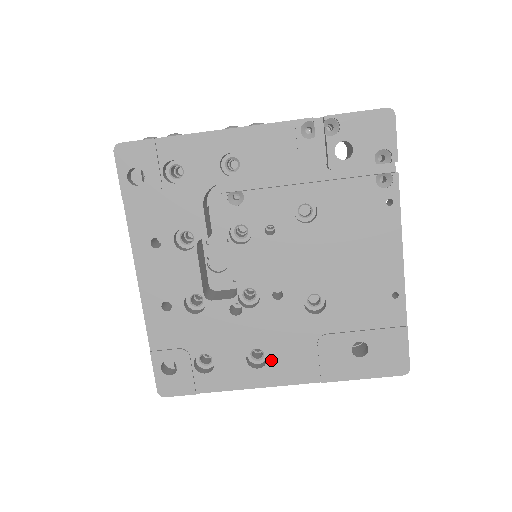
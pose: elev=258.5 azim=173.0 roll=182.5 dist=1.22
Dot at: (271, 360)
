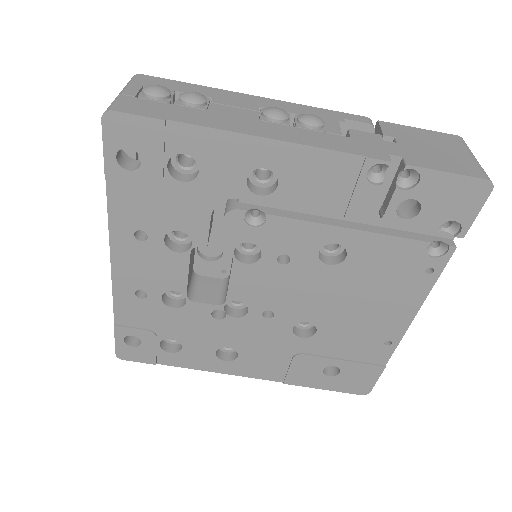
Dot at: (241, 358)
